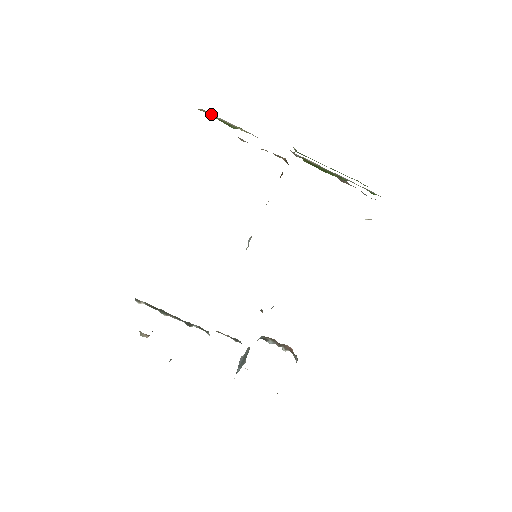
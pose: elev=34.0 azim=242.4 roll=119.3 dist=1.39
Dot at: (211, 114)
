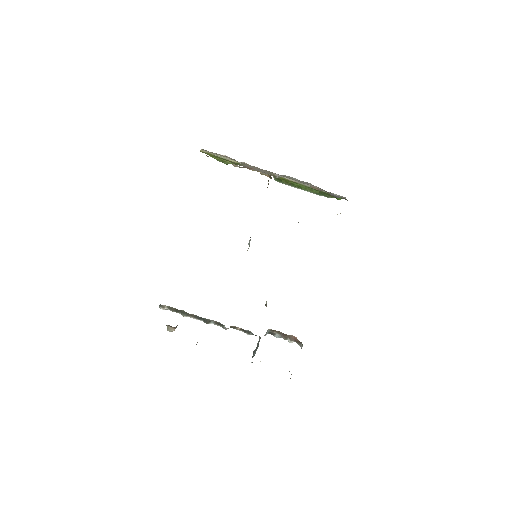
Dot at: (209, 153)
